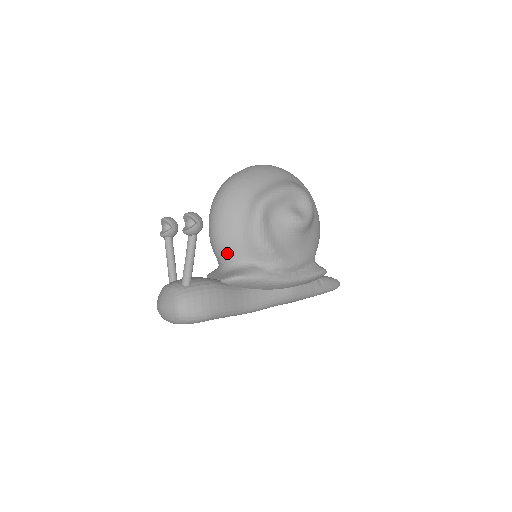
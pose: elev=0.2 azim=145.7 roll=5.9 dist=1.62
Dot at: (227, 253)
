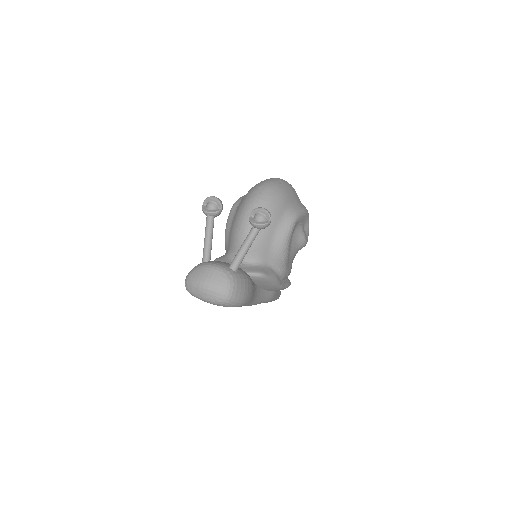
Dot at: (255, 249)
